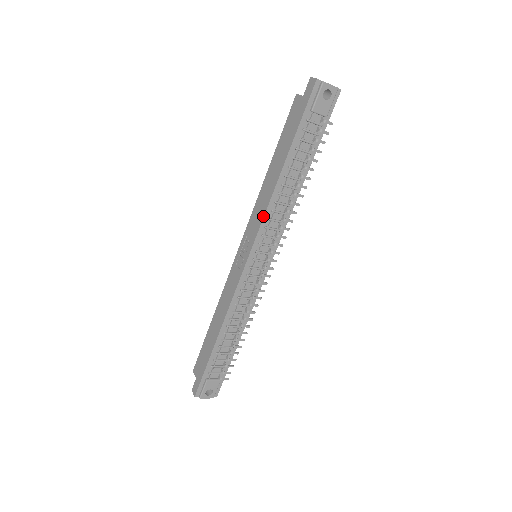
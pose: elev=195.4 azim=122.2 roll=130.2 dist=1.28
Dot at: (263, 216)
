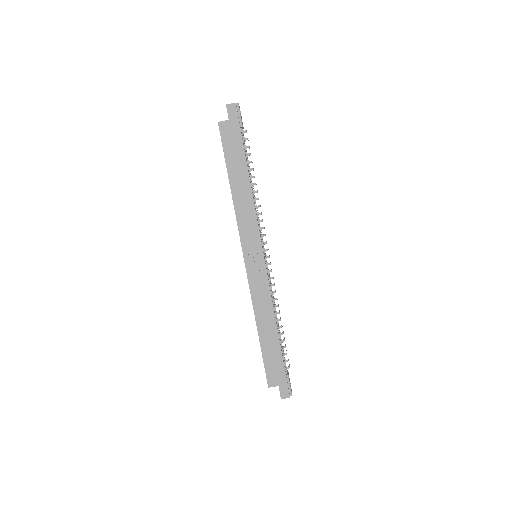
Dot at: (256, 218)
